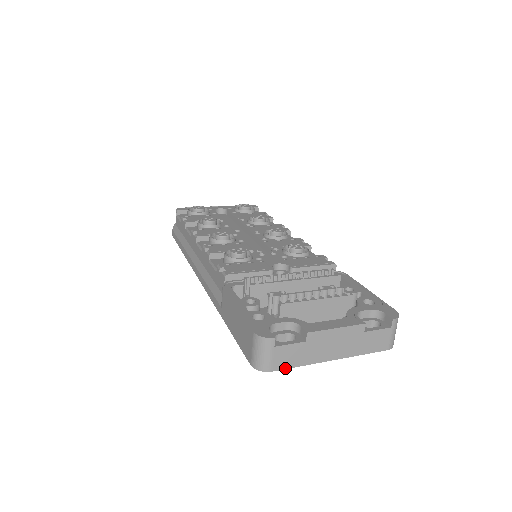
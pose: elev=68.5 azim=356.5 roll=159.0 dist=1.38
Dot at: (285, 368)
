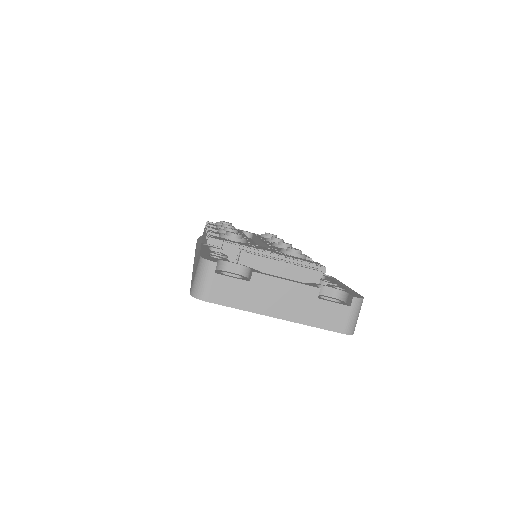
Dot at: (222, 304)
